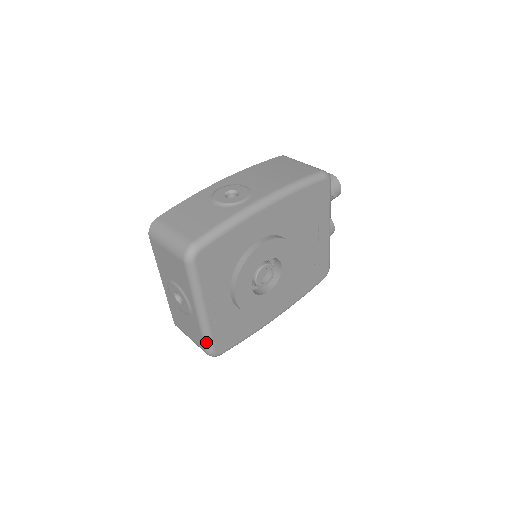
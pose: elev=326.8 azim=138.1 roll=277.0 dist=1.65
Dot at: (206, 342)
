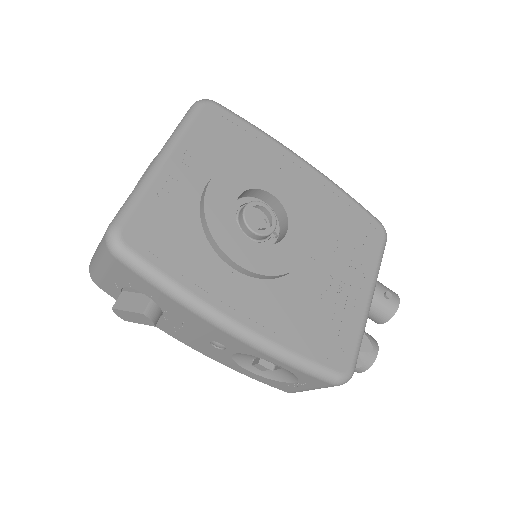
Dot at: (126, 205)
